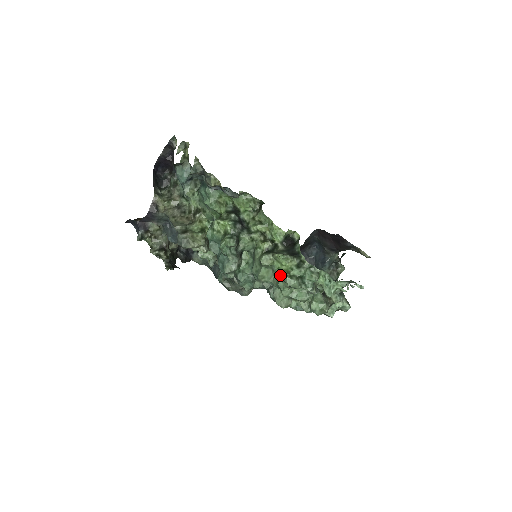
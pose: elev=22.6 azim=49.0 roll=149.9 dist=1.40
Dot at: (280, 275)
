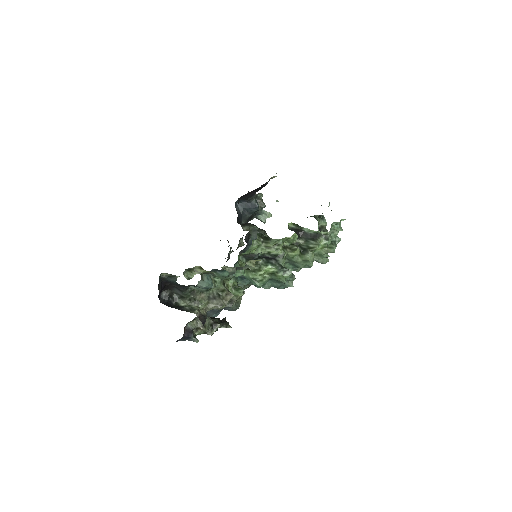
Dot at: (321, 253)
